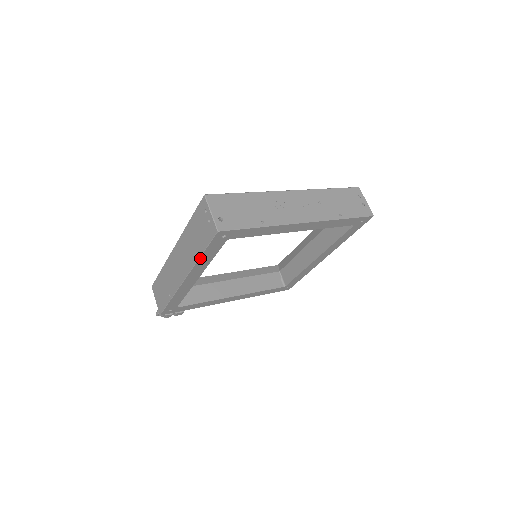
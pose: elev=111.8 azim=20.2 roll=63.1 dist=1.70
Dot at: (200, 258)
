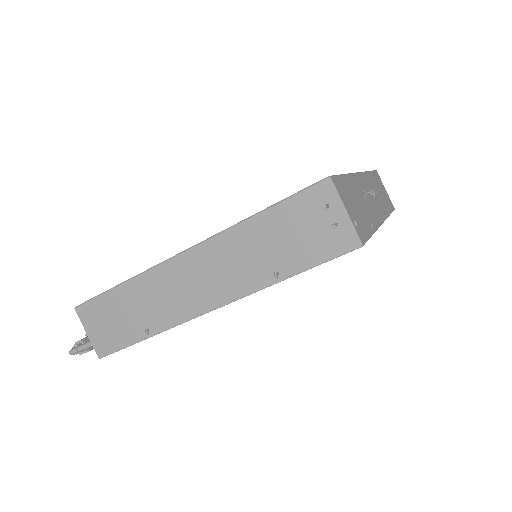
Dot at: (279, 281)
